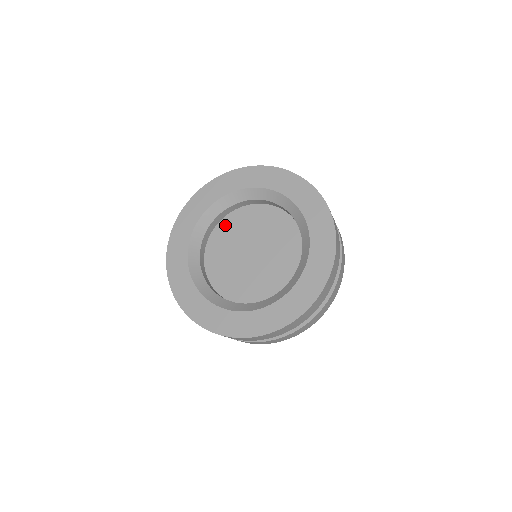
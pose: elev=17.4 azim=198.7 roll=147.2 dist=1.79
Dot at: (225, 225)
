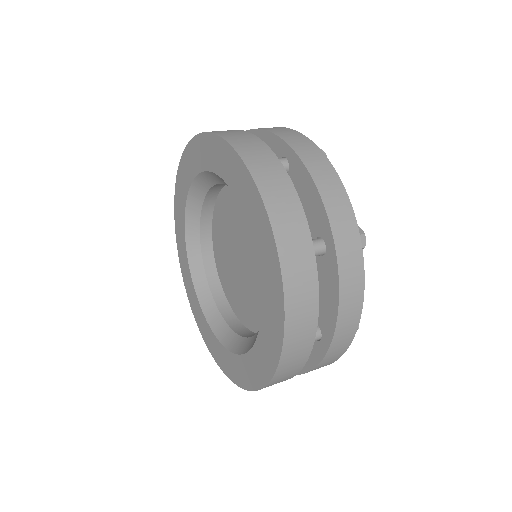
Dot at: (216, 247)
